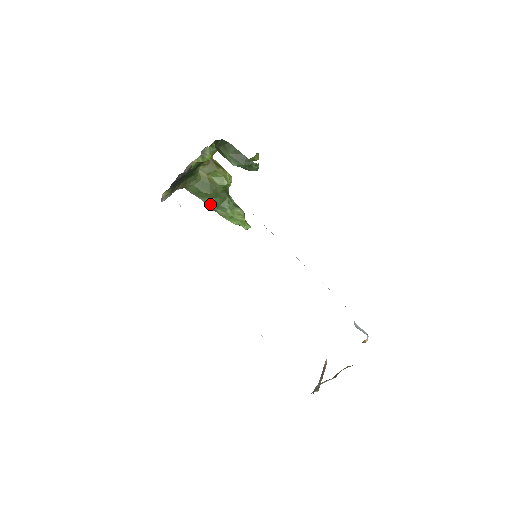
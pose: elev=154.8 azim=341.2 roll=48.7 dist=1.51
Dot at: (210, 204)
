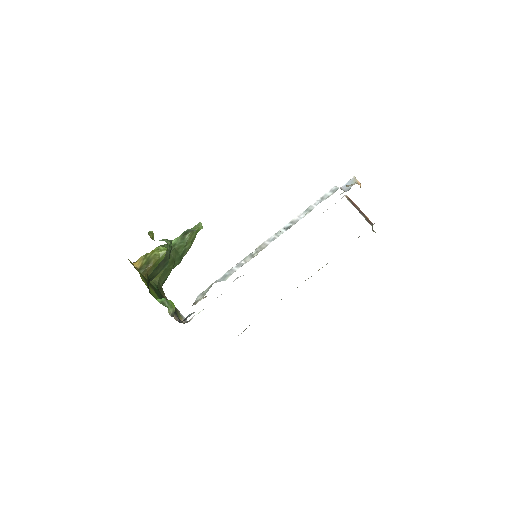
Dot at: (178, 264)
